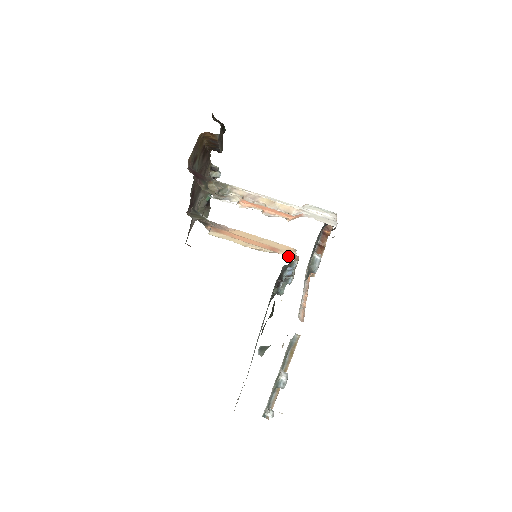
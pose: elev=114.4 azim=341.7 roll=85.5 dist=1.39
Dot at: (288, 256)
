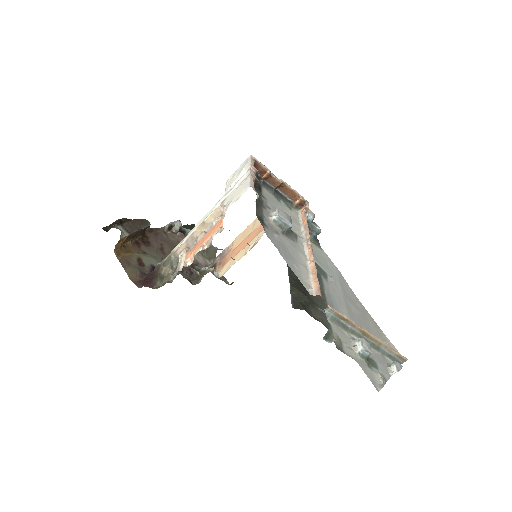
Dot at: occluded
